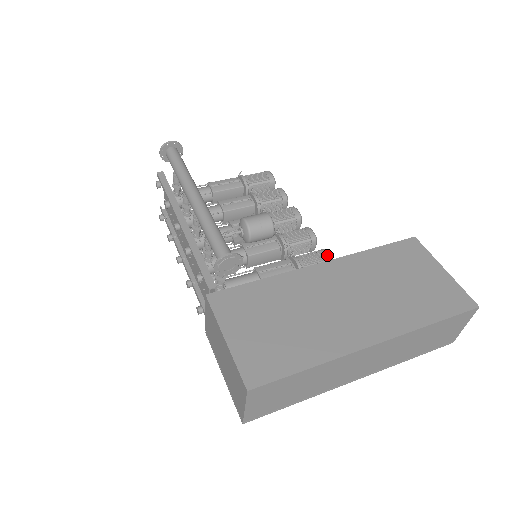
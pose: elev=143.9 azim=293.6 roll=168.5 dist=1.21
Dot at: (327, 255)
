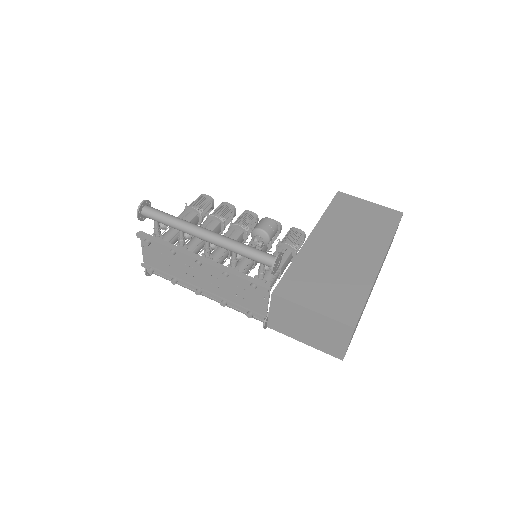
Dot at: (299, 230)
